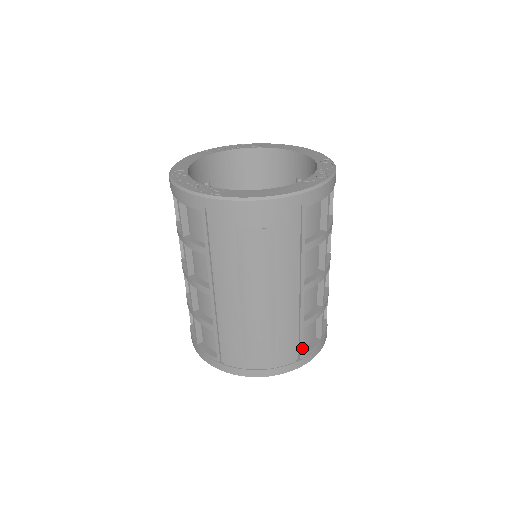
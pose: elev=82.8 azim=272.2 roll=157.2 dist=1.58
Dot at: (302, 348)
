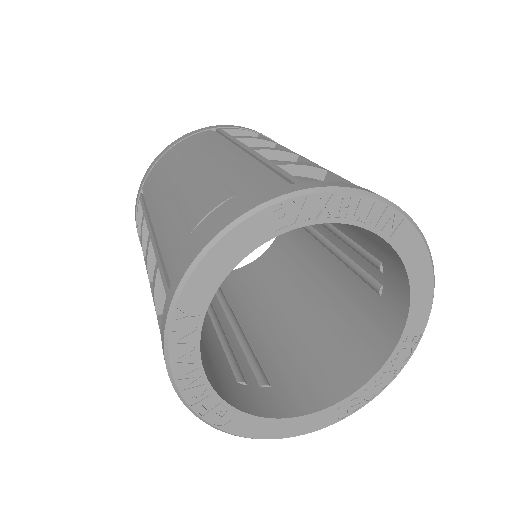
Dot at: occluded
